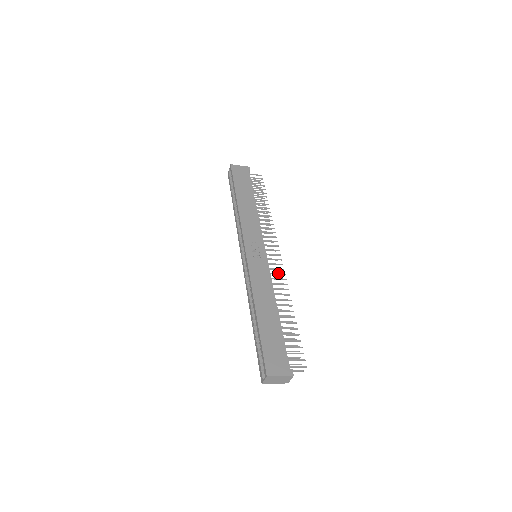
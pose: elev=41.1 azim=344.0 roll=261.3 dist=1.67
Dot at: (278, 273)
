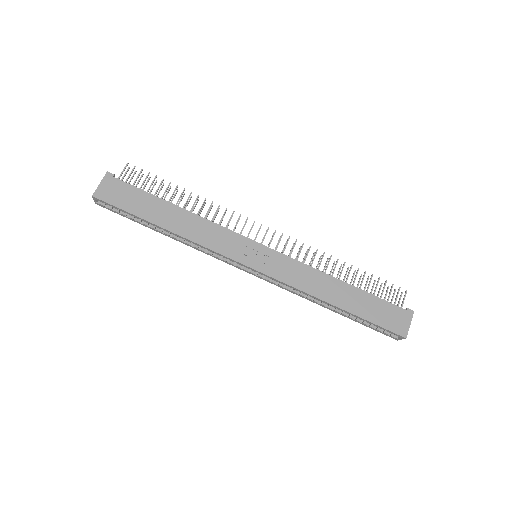
Dot at: (293, 248)
